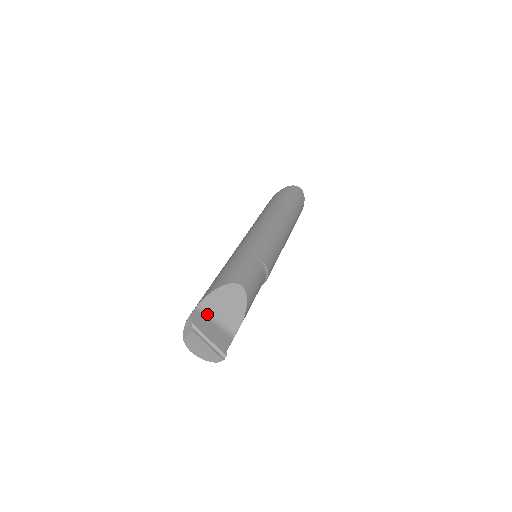
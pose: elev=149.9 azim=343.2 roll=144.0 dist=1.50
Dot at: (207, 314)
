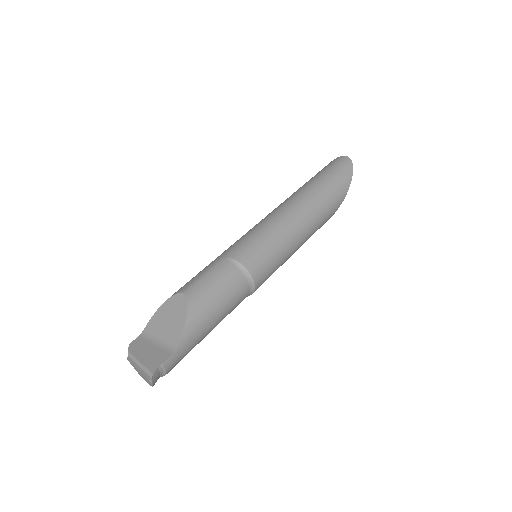
Dot at: (150, 337)
